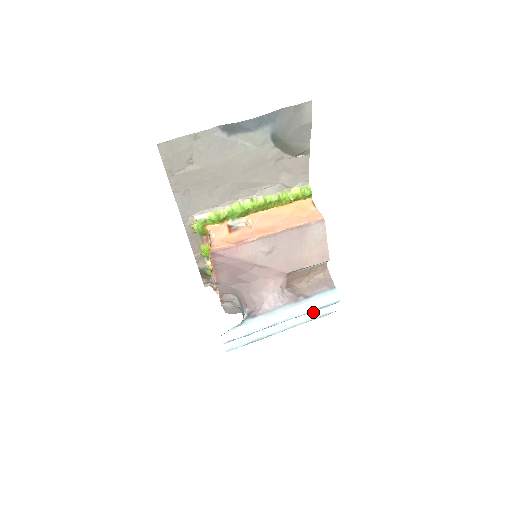
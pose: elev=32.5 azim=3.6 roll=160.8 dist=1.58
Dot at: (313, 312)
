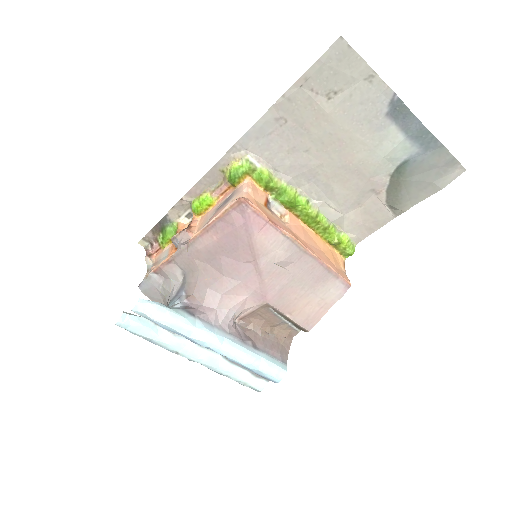
Dot at: (240, 369)
